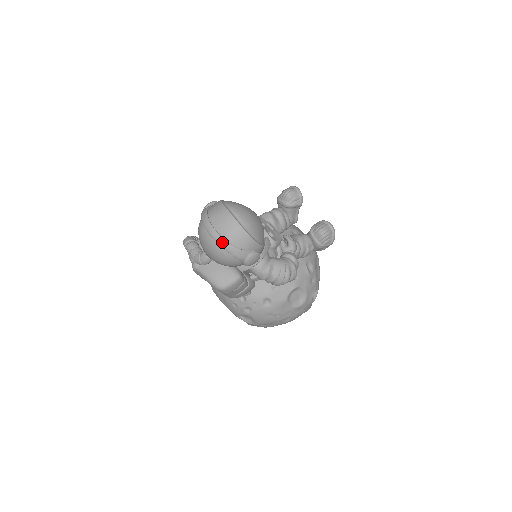
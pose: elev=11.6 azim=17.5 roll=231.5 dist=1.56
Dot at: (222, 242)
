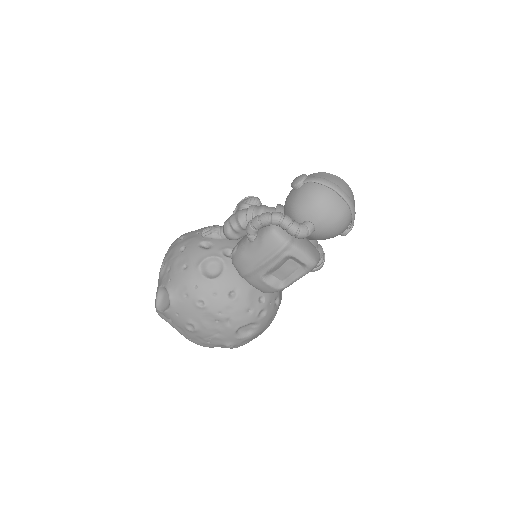
Dot at: (352, 204)
